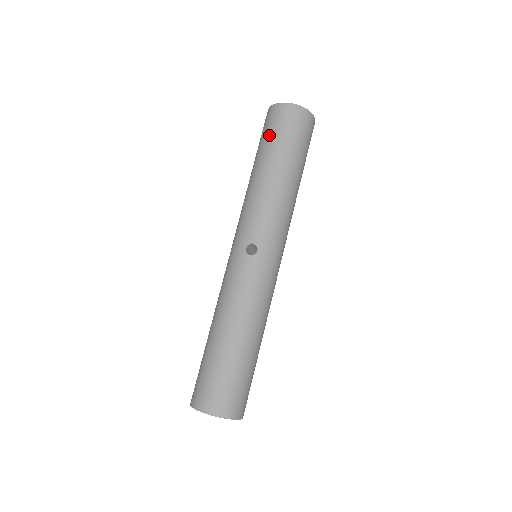
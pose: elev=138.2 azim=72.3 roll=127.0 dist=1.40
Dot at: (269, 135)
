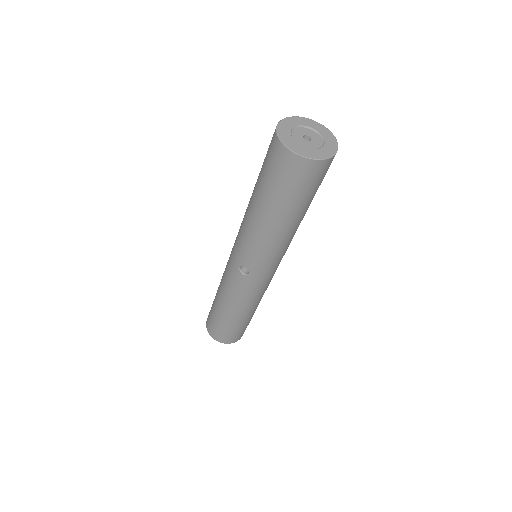
Dot at: (268, 177)
